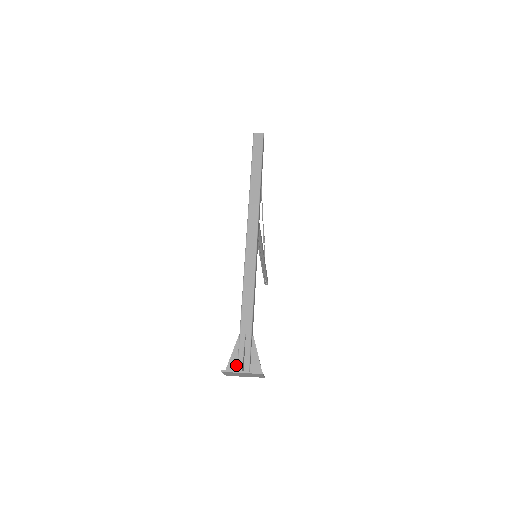
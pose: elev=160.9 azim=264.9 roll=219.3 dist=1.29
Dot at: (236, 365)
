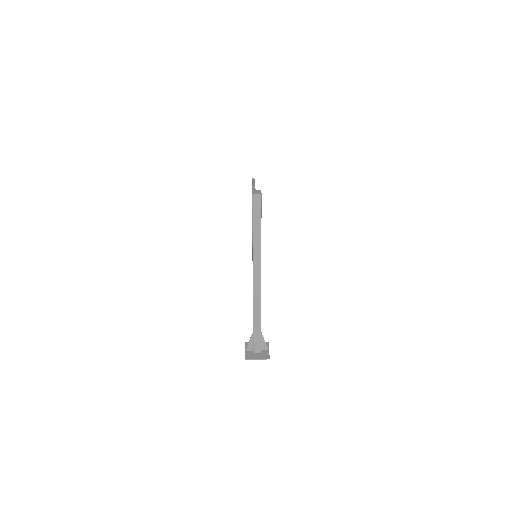
Dot at: (252, 347)
